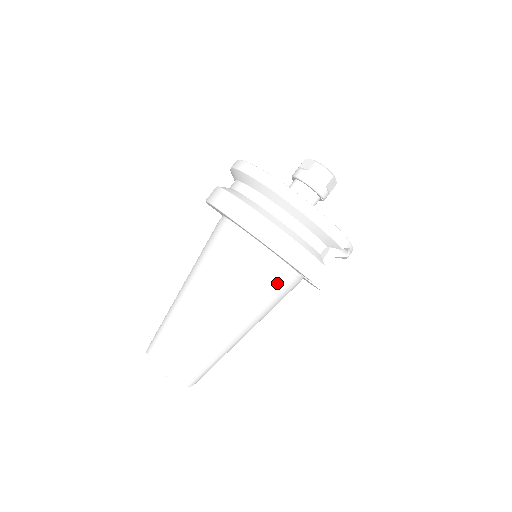
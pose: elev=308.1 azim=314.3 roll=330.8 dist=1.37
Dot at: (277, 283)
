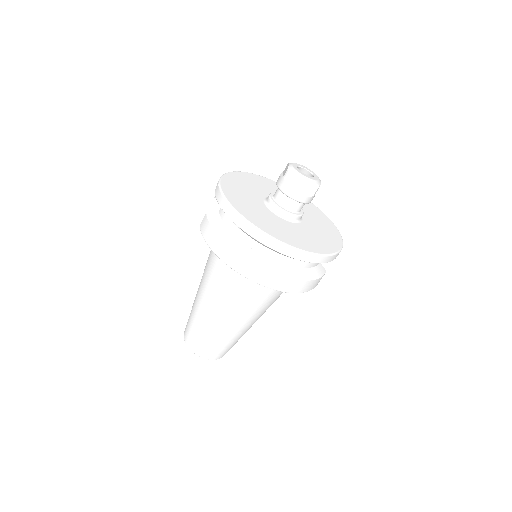
Dot at: occluded
